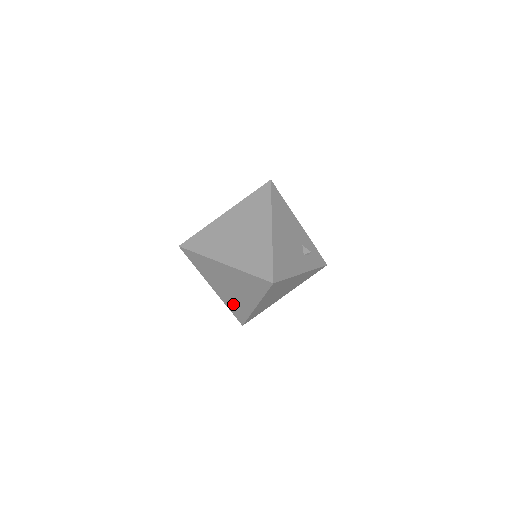
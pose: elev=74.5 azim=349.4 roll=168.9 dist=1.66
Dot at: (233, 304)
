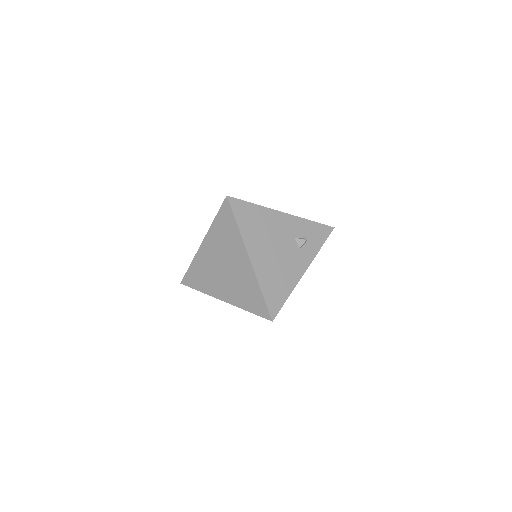
Dot at: occluded
